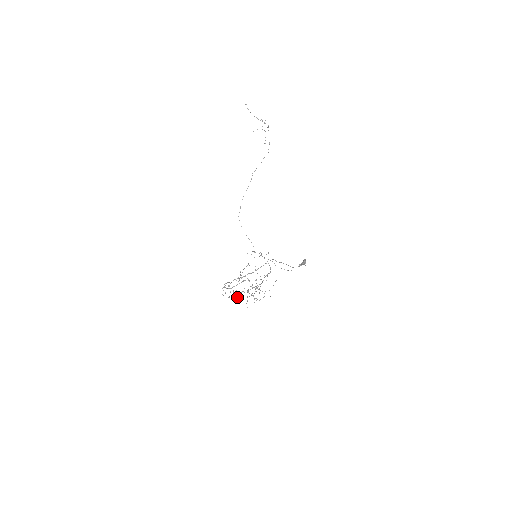
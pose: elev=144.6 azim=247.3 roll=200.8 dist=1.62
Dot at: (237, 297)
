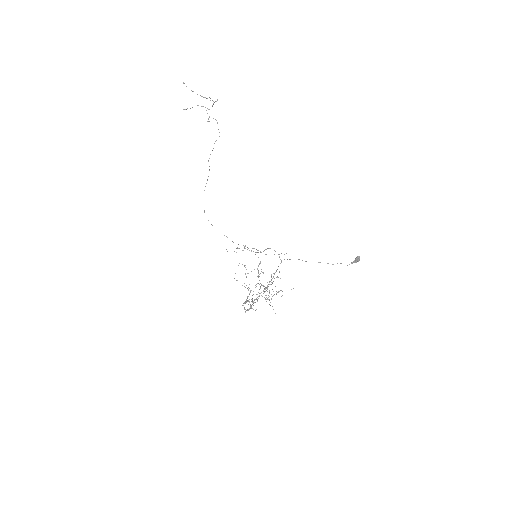
Dot at: (251, 305)
